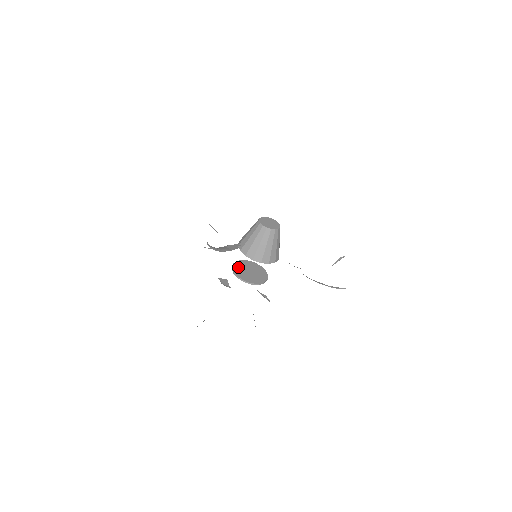
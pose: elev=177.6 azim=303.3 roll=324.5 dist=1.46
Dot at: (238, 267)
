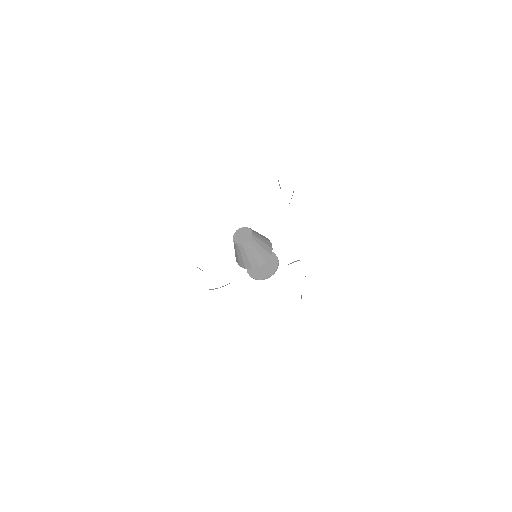
Dot at: (255, 274)
